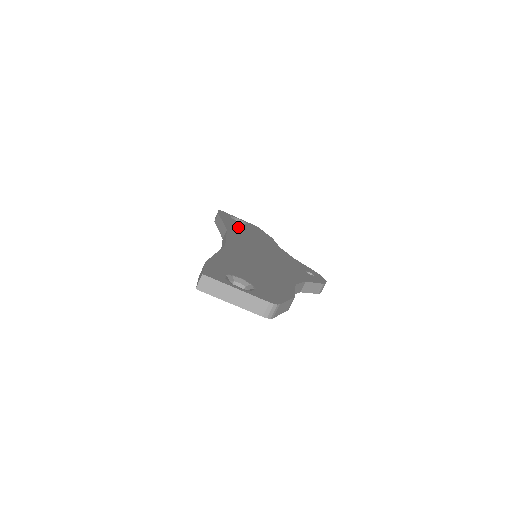
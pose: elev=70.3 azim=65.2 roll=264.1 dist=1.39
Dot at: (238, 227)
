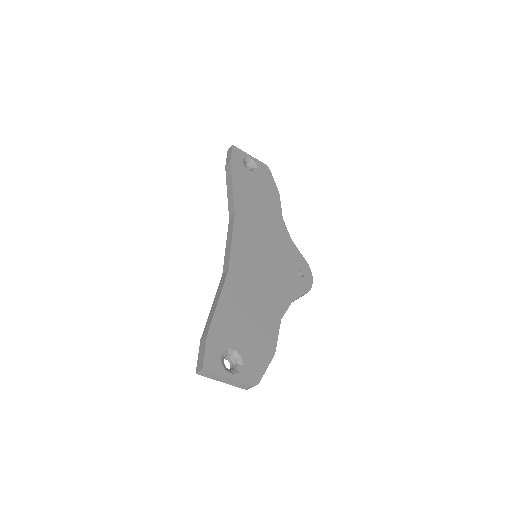
Dot at: (247, 192)
